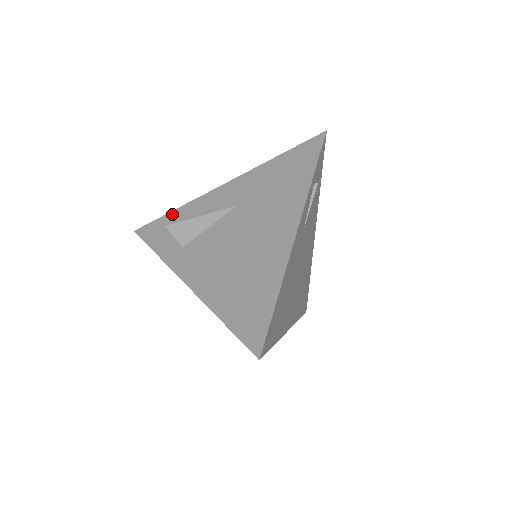
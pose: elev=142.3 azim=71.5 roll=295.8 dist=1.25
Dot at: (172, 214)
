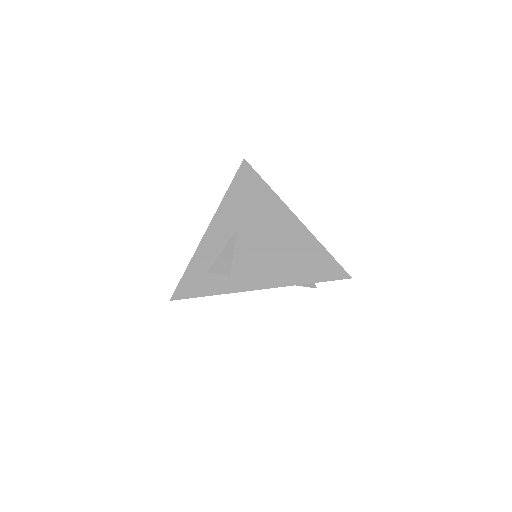
Dot at: (191, 267)
